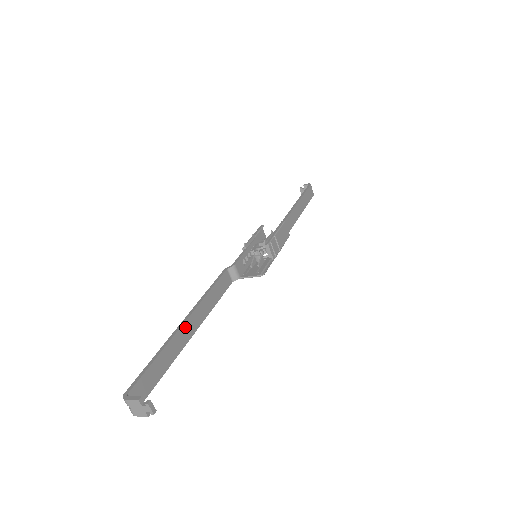
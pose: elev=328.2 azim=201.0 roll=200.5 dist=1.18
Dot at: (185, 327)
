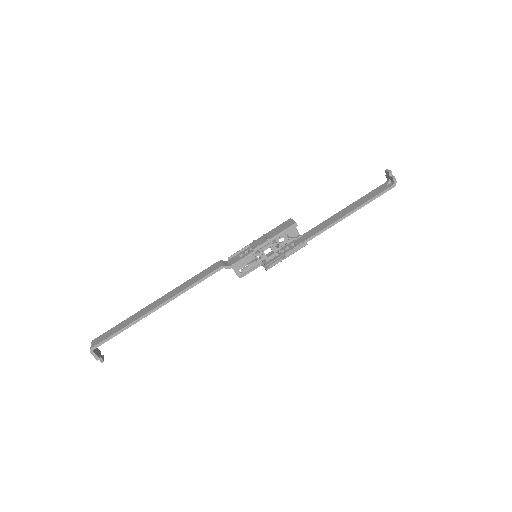
Dot at: (155, 309)
